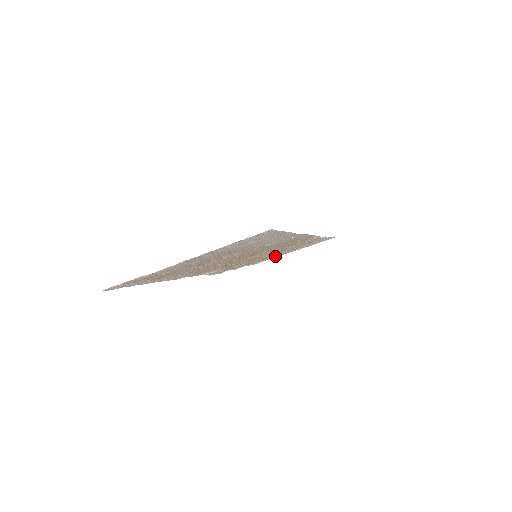
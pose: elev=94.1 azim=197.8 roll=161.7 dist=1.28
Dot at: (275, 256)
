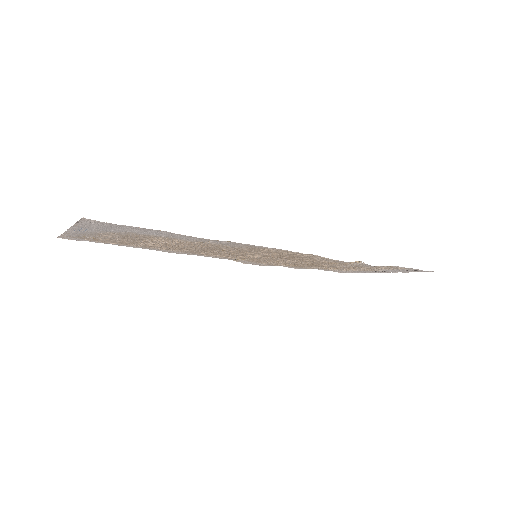
Dot at: (354, 270)
